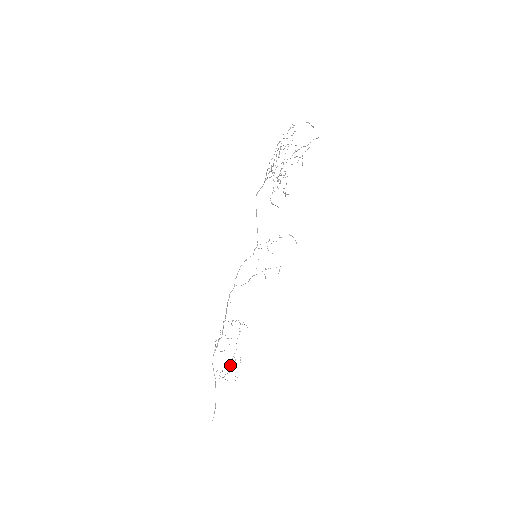
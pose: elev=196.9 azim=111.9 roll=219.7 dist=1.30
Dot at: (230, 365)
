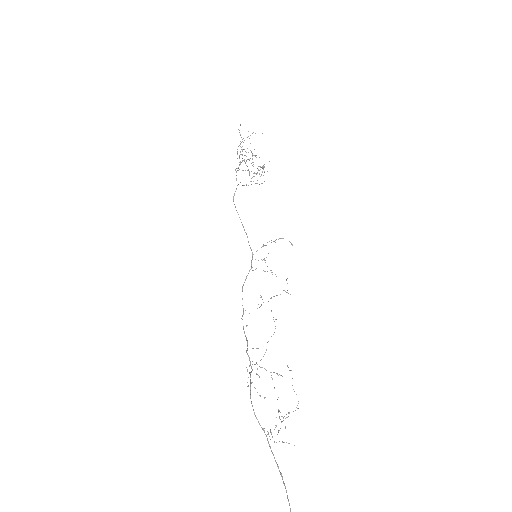
Dot at: (279, 418)
